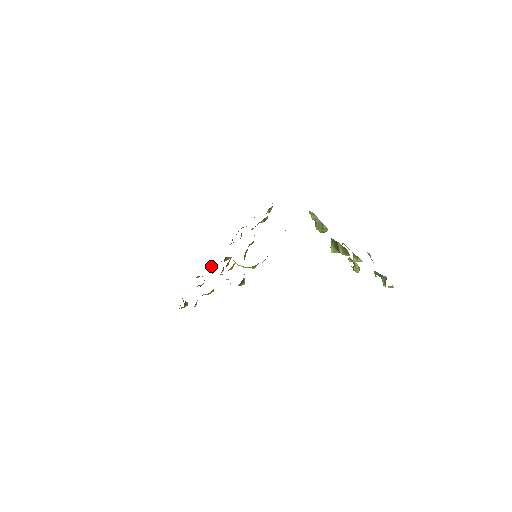
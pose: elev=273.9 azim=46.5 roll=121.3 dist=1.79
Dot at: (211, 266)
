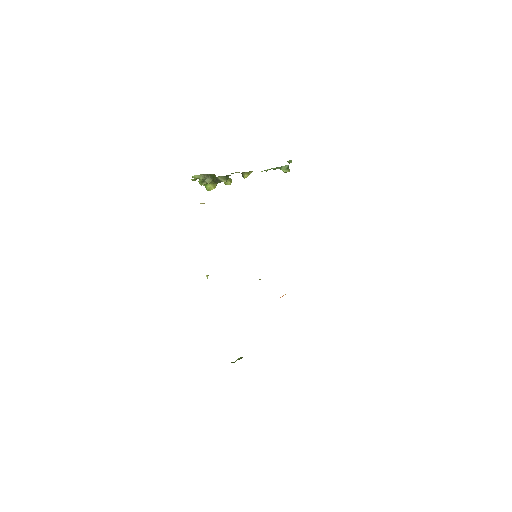
Dot at: occluded
